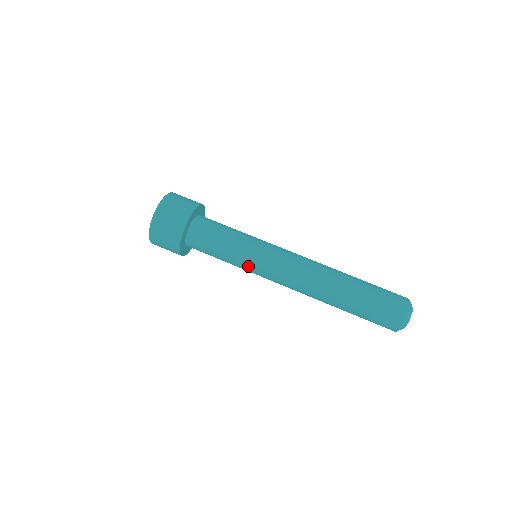
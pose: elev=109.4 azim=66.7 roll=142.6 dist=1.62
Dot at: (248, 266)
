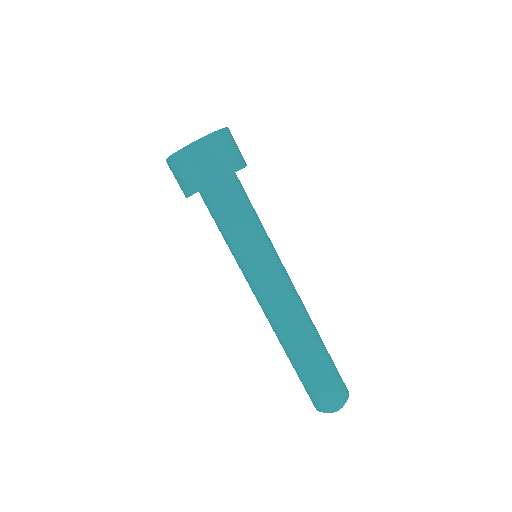
Dot at: occluded
